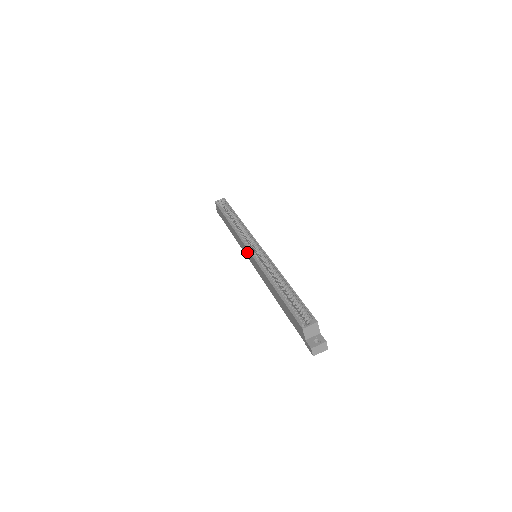
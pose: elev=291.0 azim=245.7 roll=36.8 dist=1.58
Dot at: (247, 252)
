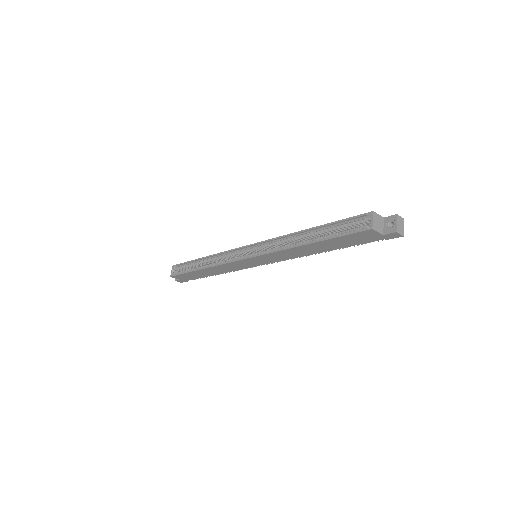
Dot at: (247, 263)
